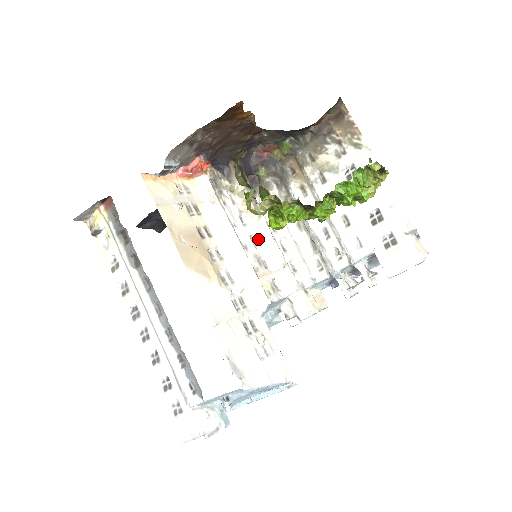
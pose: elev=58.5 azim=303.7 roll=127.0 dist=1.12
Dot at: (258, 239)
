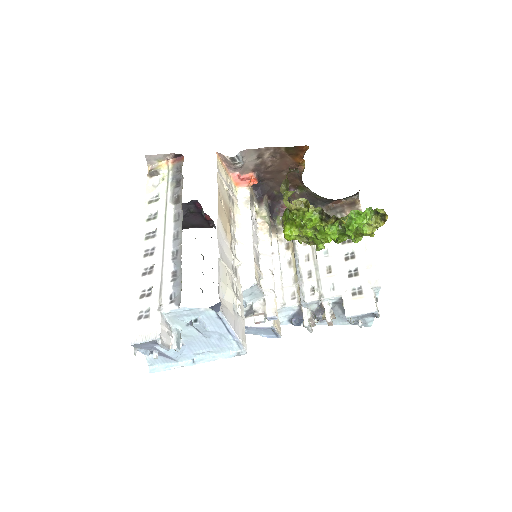
Dot at: (261, 249)
